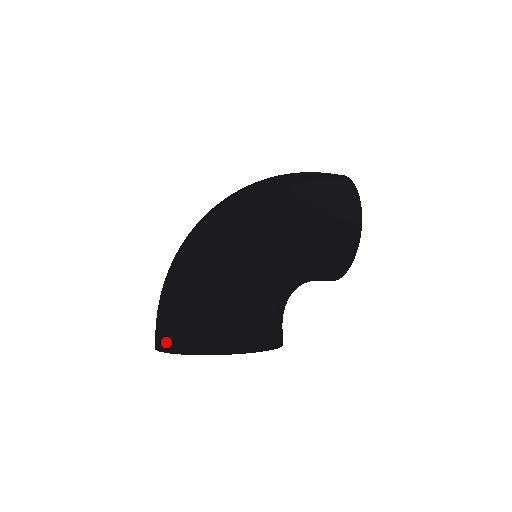
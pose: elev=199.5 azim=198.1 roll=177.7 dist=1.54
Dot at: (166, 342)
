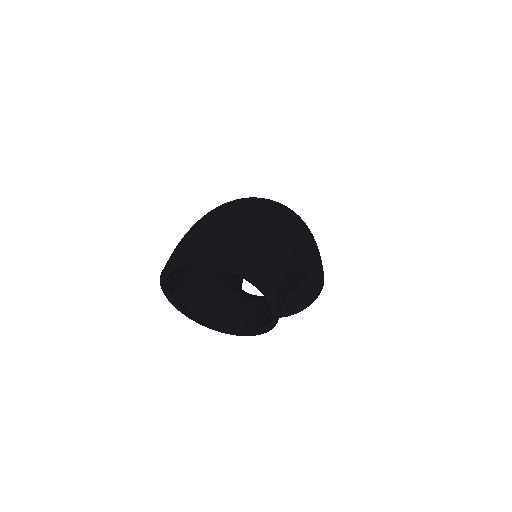
Dot at: (230, 265)
